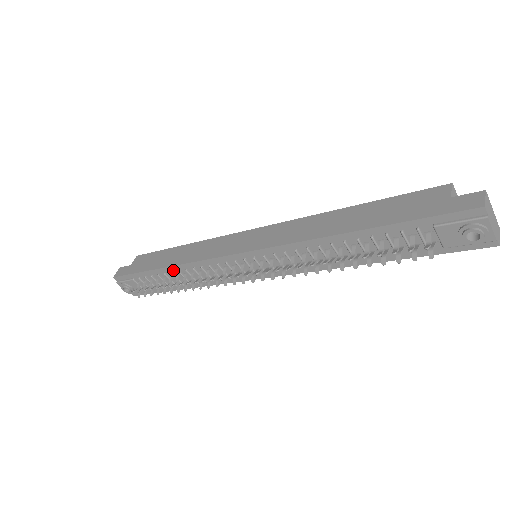
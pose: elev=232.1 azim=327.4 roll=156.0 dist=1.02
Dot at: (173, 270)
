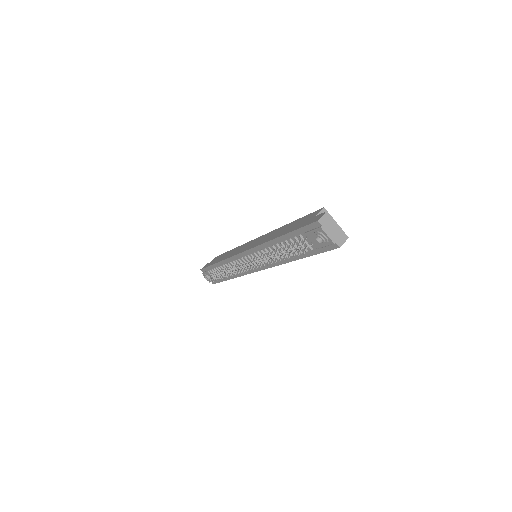
Dot at: (221, 264)
